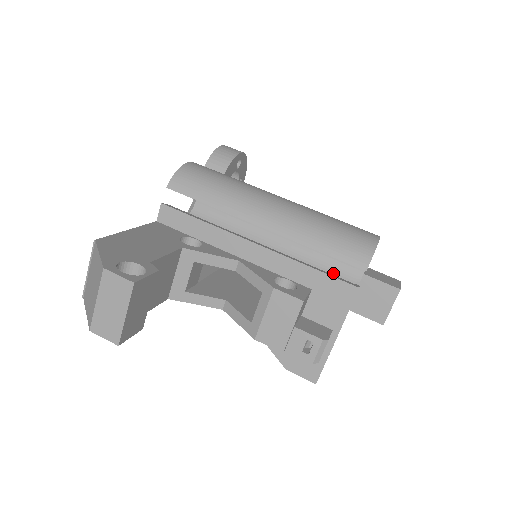
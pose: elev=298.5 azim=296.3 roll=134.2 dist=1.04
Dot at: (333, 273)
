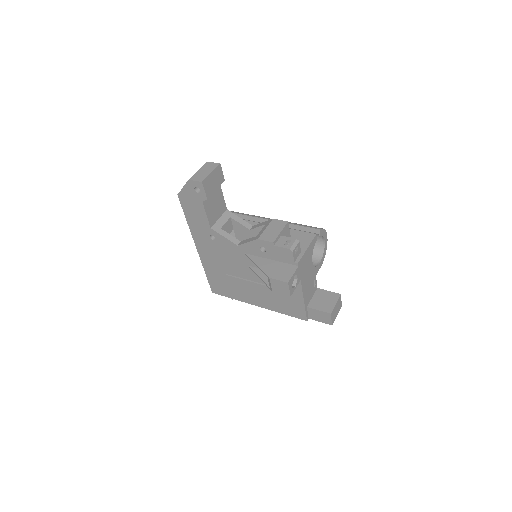
Dot at: occluded
